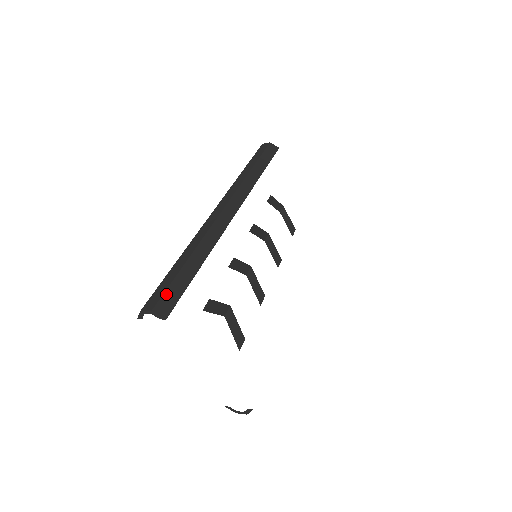
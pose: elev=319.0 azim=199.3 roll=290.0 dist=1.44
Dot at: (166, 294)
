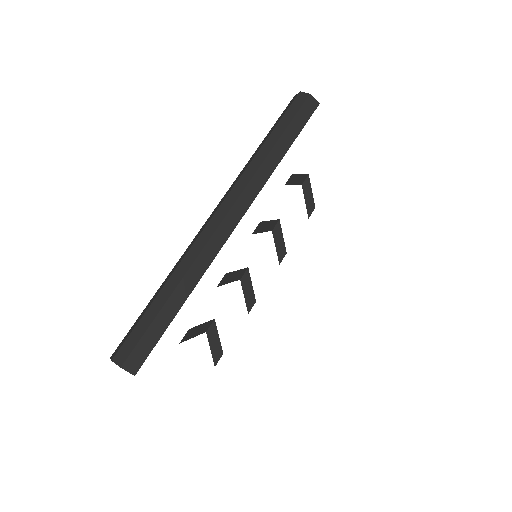
Dot at: (138, 346)
